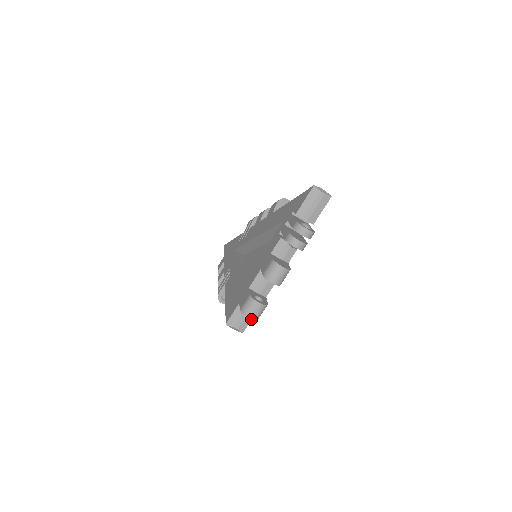
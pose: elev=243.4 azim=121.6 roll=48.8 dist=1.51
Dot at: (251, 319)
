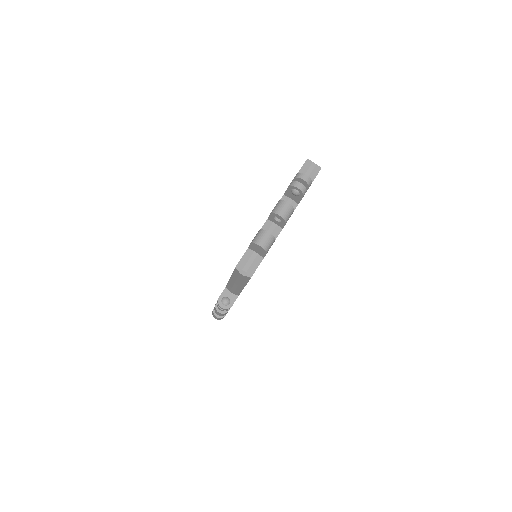
Dot at: (261, 247)
